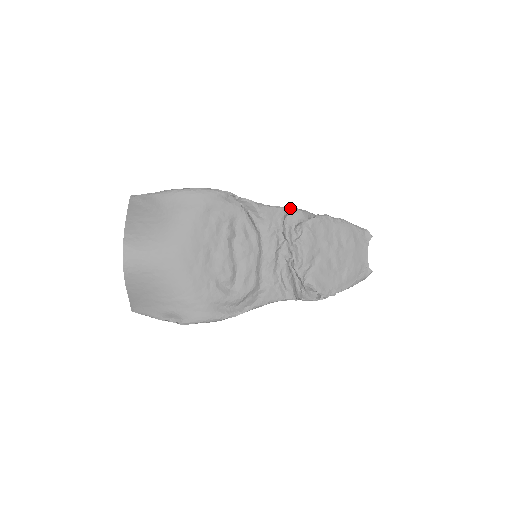
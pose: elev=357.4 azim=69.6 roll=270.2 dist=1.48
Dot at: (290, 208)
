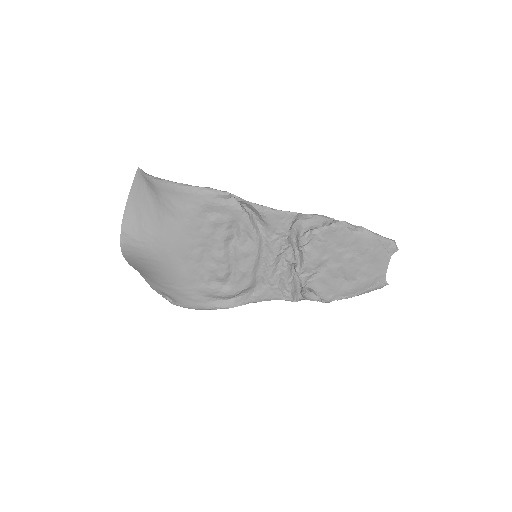
Dot at: (301, 213)
